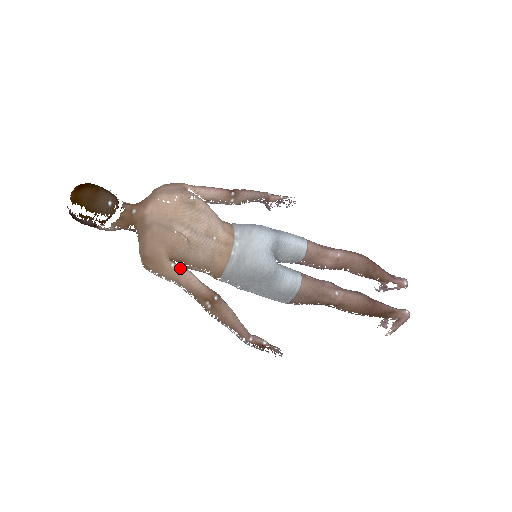
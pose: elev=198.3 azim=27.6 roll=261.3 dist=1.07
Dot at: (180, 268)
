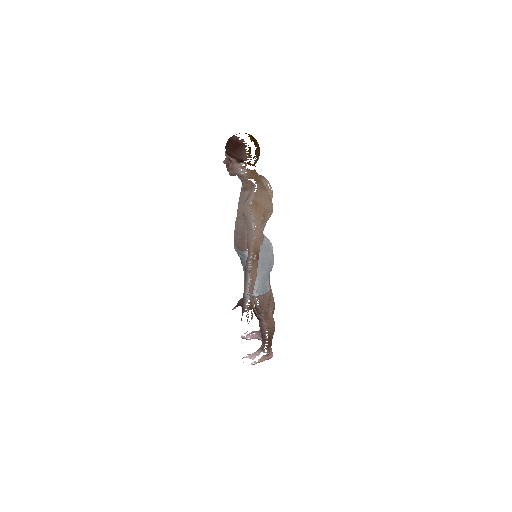
Dot at: occluded
